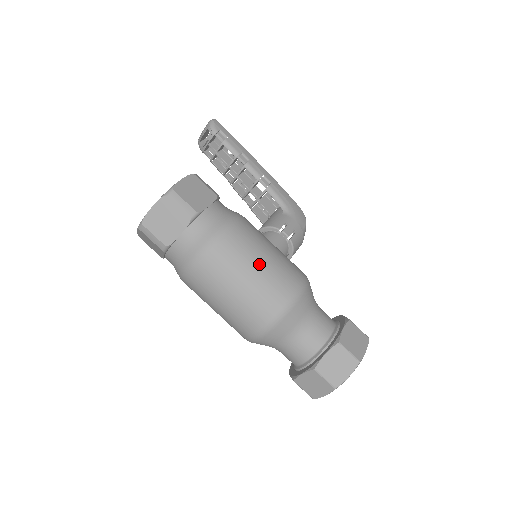
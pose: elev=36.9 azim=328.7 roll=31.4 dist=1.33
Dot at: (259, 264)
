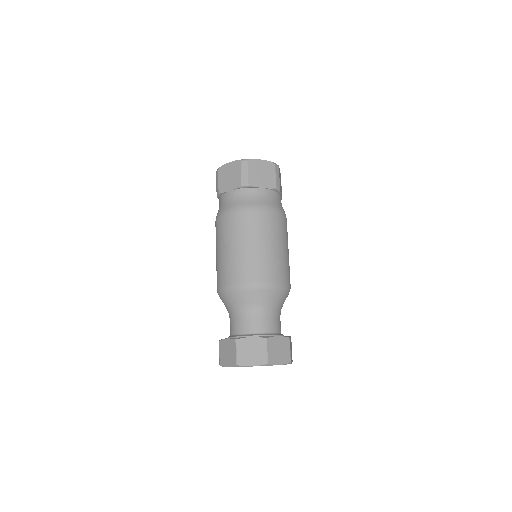
Dot at: (286, 249)
